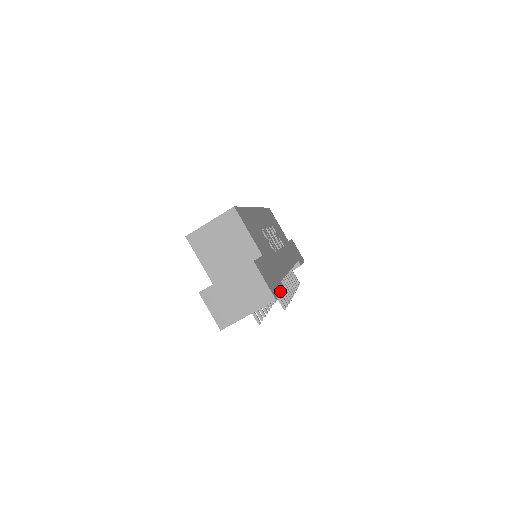
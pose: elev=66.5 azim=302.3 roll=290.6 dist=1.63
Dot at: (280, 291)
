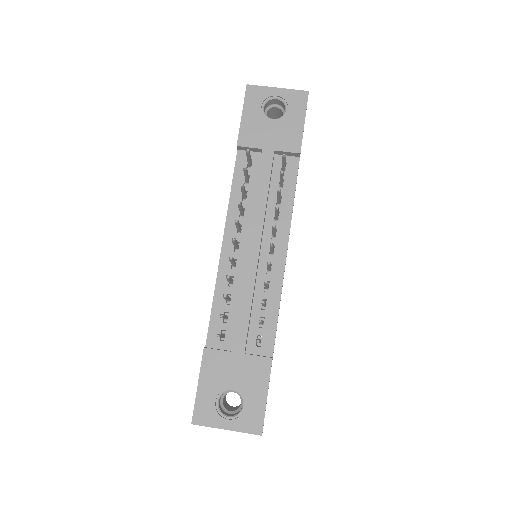
Dot at: occluded
